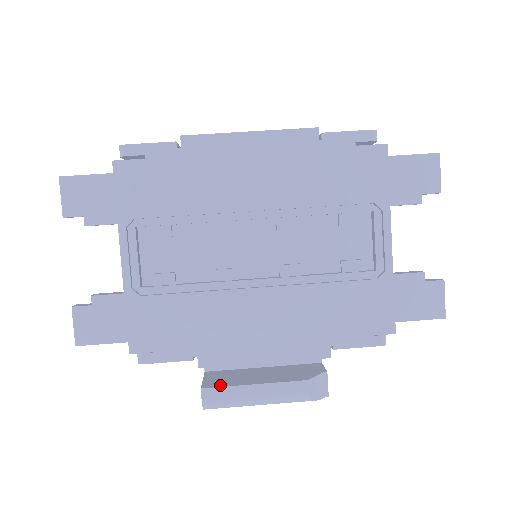
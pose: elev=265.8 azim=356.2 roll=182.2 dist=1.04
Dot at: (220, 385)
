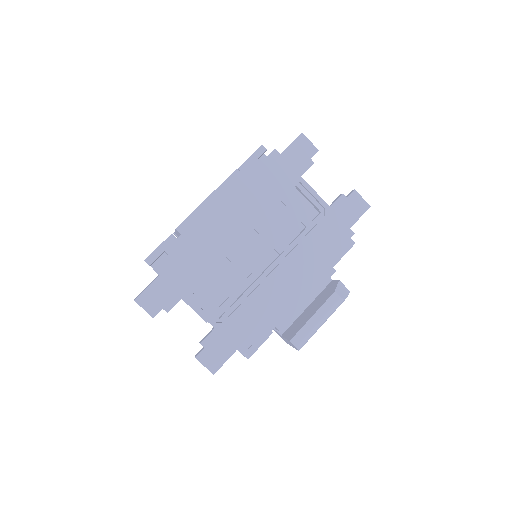
Dot at: (297, 332)
